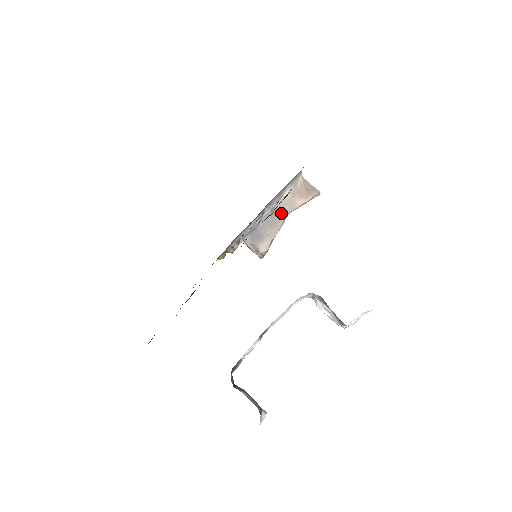
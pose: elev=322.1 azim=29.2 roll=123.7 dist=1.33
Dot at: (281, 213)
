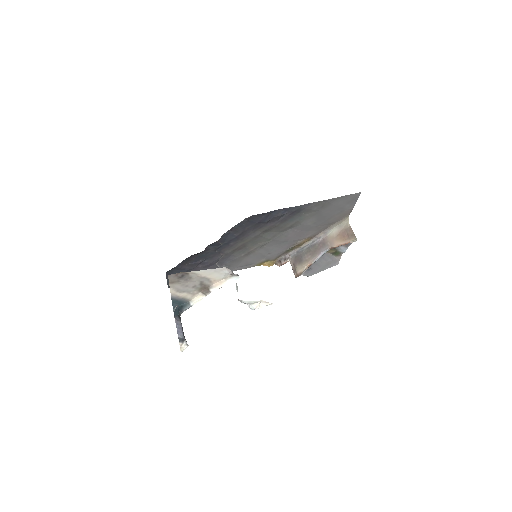
Dot at: (322, 247)
